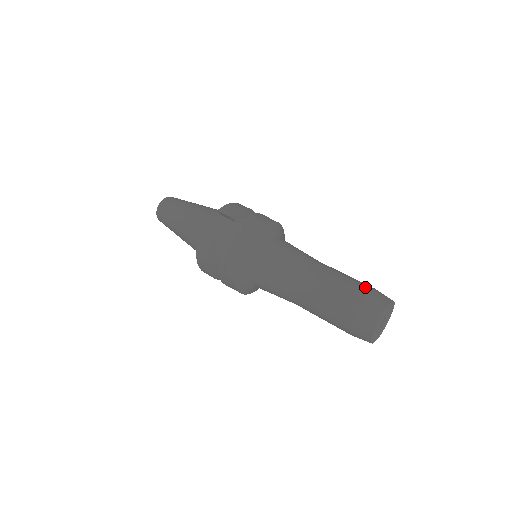
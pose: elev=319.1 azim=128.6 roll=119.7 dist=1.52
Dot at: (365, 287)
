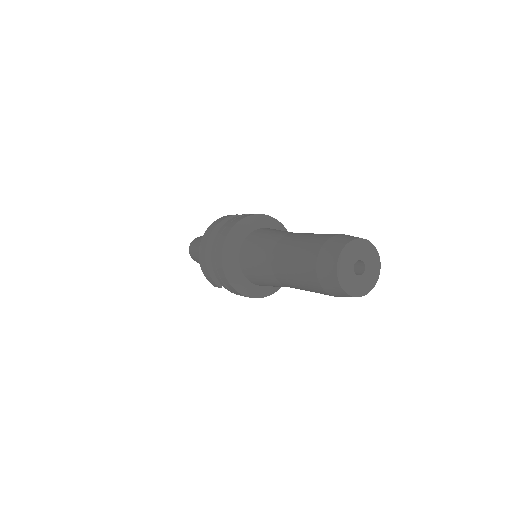
Dot at: occluded
